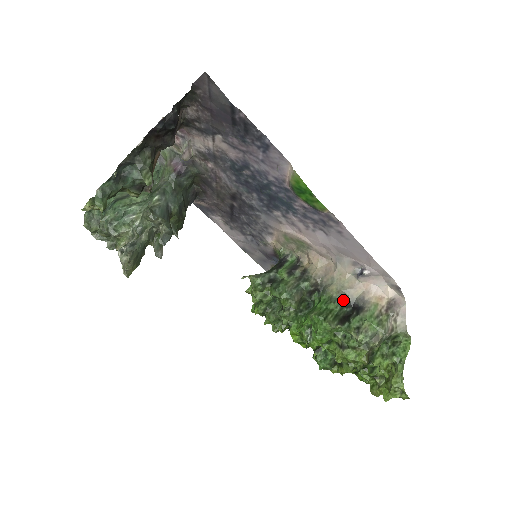
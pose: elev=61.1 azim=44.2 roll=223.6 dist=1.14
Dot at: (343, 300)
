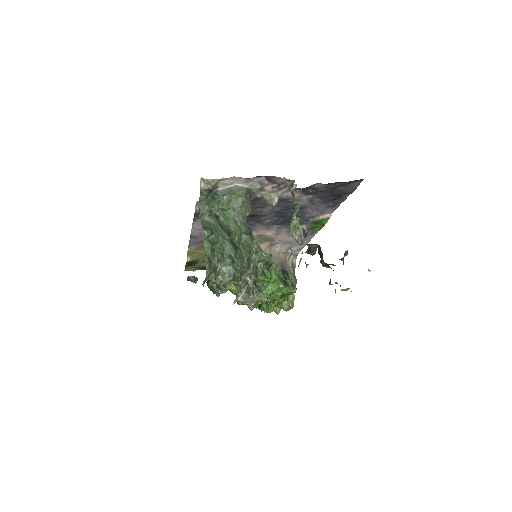
Dot at: occluded
